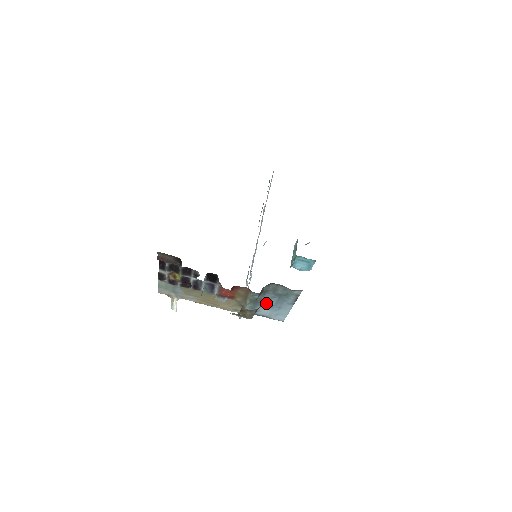
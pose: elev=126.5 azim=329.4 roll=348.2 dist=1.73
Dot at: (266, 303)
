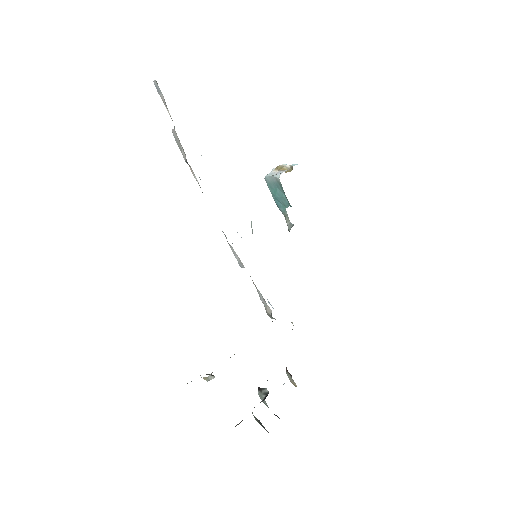
Dot at: occluded
